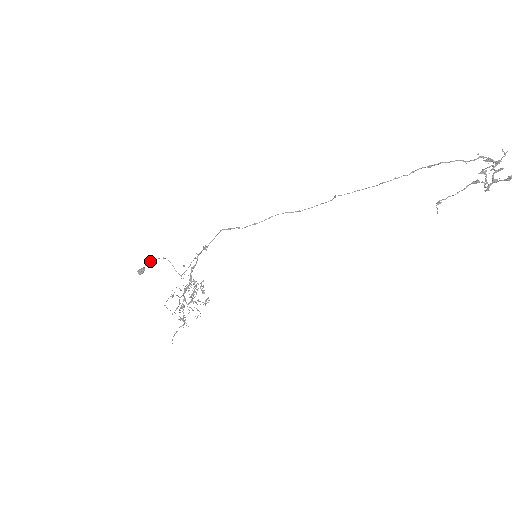
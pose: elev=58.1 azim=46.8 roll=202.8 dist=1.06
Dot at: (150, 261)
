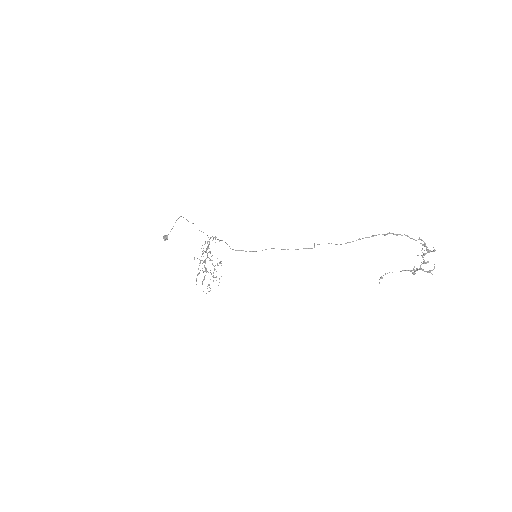
Dot at: occluded
